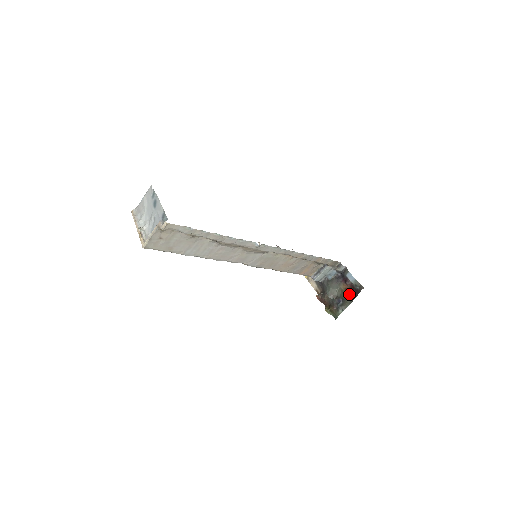
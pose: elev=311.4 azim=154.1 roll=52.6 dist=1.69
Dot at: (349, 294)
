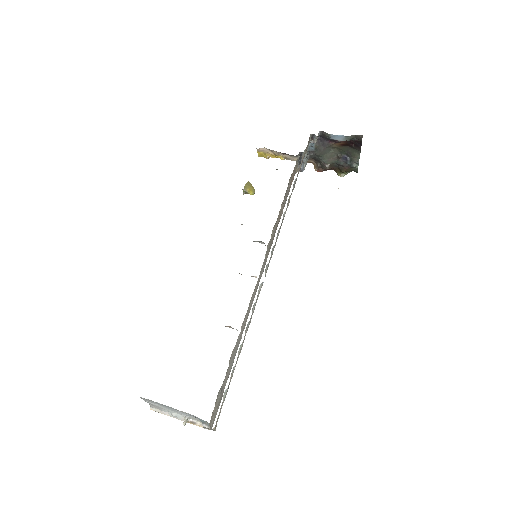
Dot at: (349, 147)
